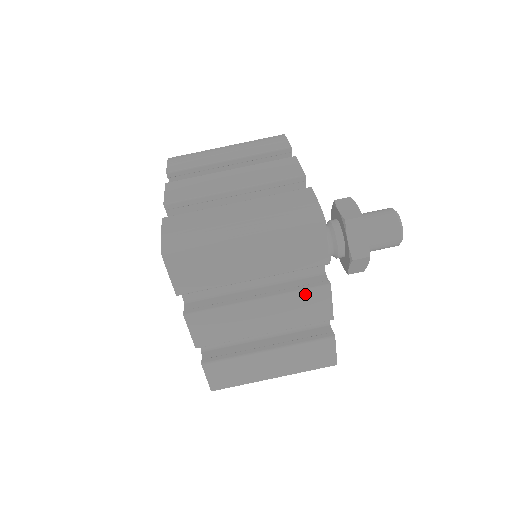
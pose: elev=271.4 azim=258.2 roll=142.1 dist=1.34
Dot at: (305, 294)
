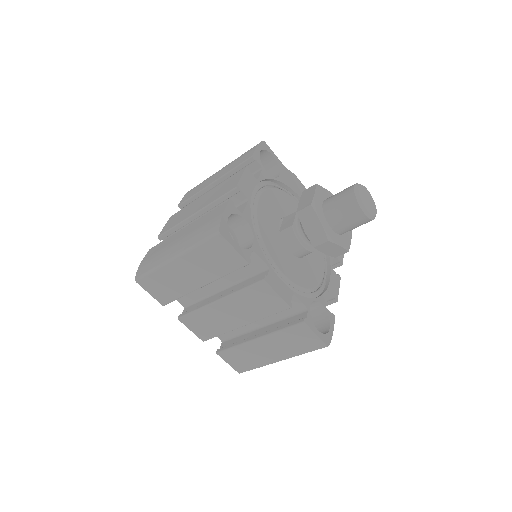
Dot at: (250, 291)
